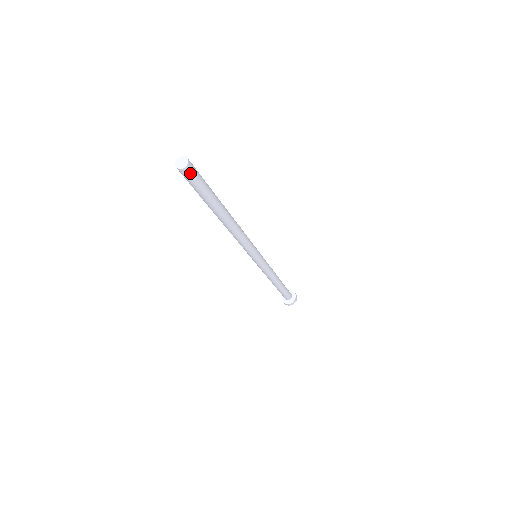
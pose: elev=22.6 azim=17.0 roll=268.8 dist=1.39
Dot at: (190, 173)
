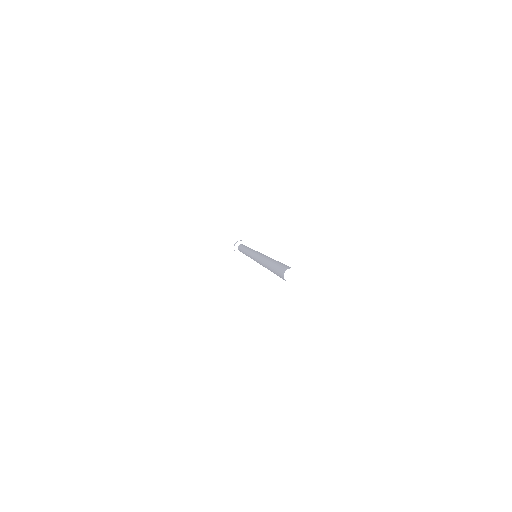
Dot at: occluded
